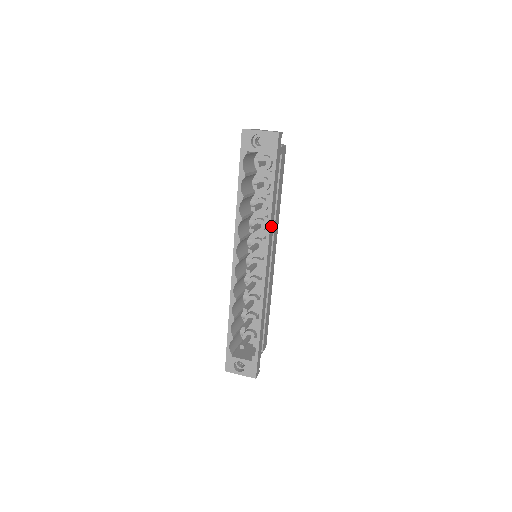
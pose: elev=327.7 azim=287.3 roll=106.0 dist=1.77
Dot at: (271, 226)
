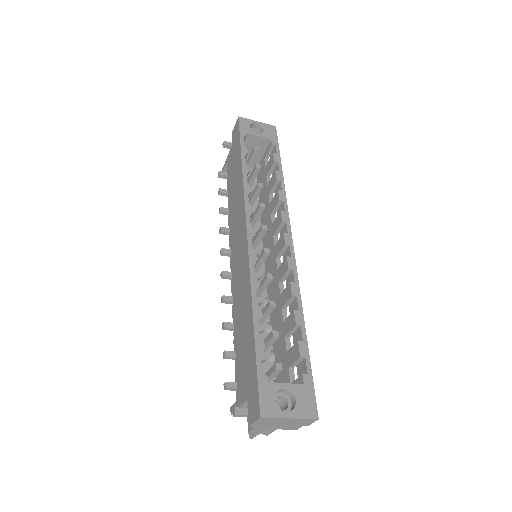
Dot at: occluded
